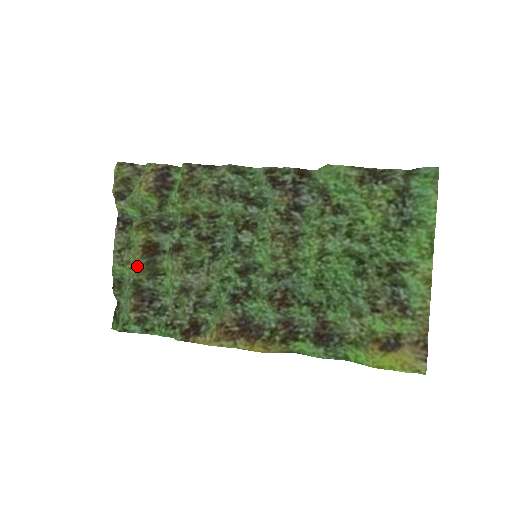
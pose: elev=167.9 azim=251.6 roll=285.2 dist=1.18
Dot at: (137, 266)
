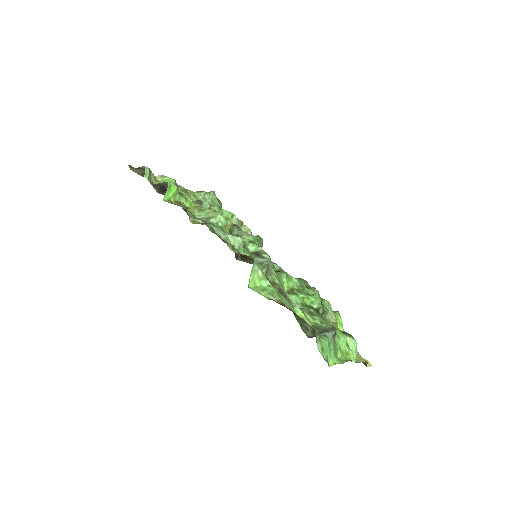
Dot at: occluded
